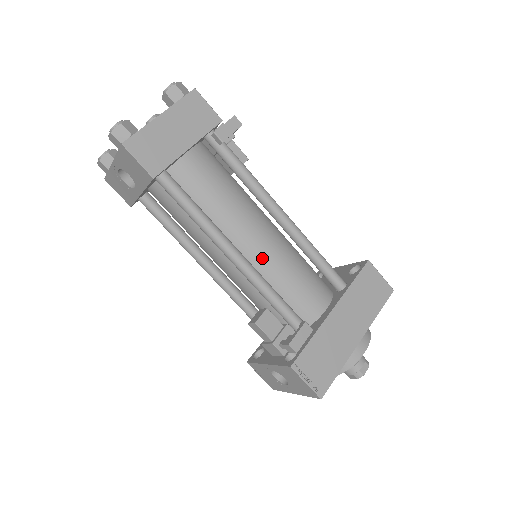
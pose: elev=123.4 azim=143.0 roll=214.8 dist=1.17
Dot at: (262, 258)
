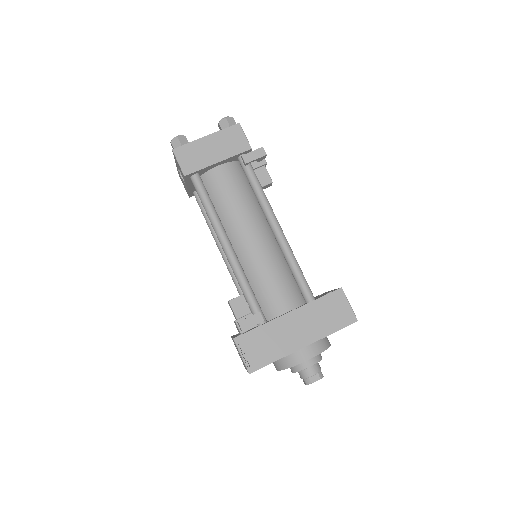
Dot at: (248, 255)
